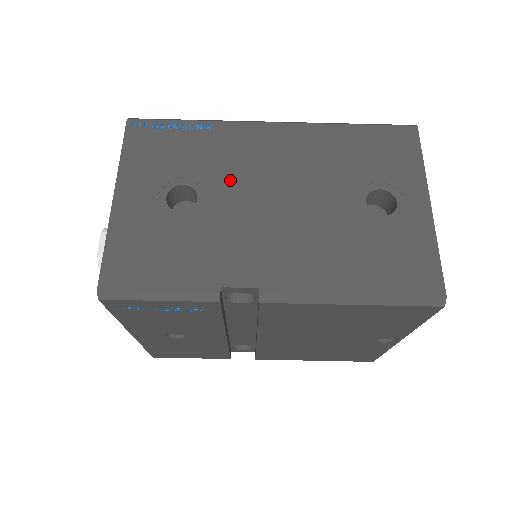
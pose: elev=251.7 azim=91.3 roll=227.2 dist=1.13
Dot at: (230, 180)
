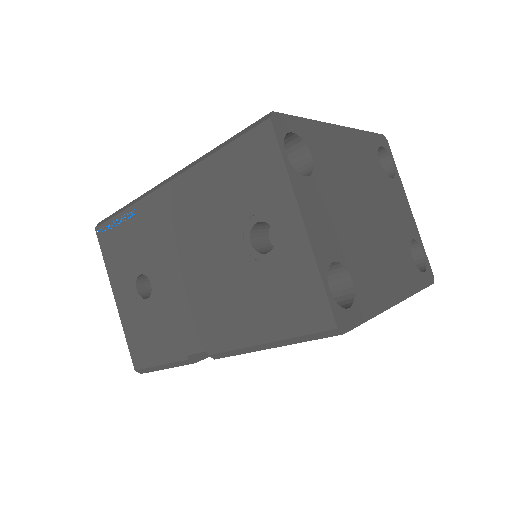
Dot at: (161, 259)
